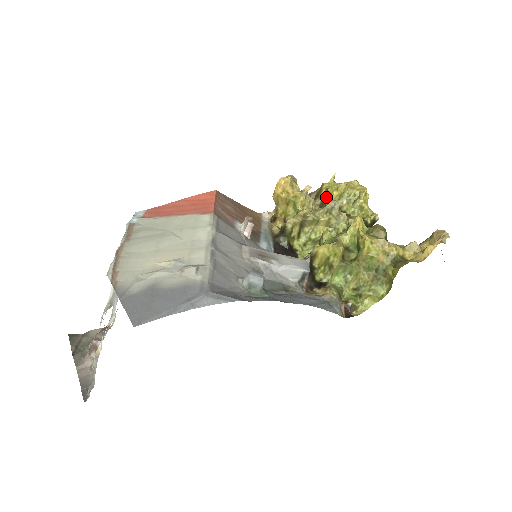
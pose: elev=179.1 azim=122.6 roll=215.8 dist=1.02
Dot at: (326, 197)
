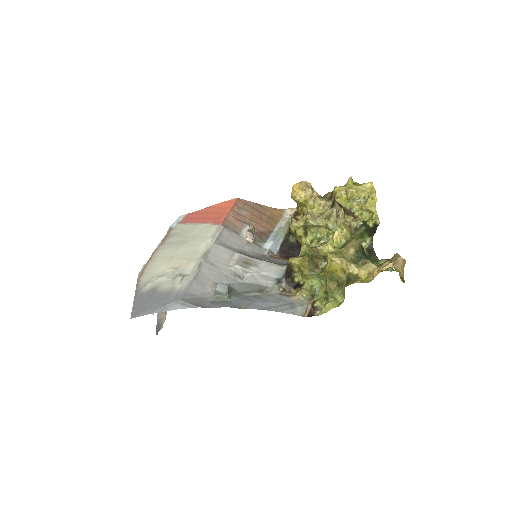
Dot at: (334, 201)
